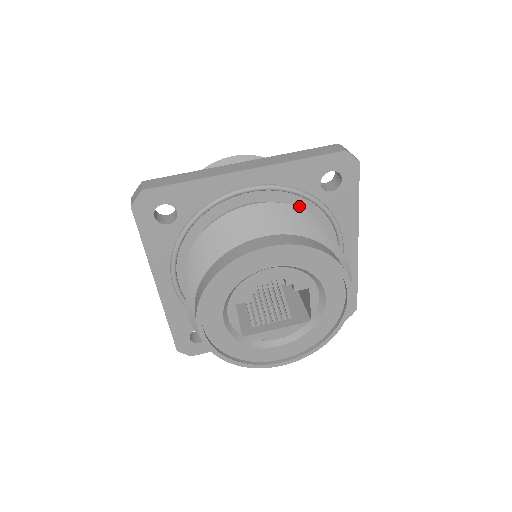
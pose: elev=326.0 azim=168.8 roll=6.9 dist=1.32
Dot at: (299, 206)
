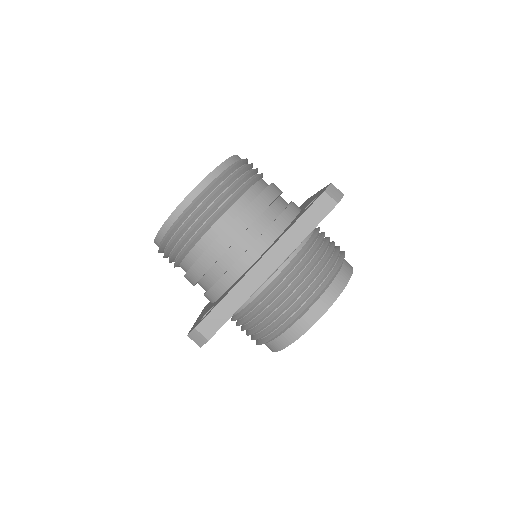
Dot at: occluded
